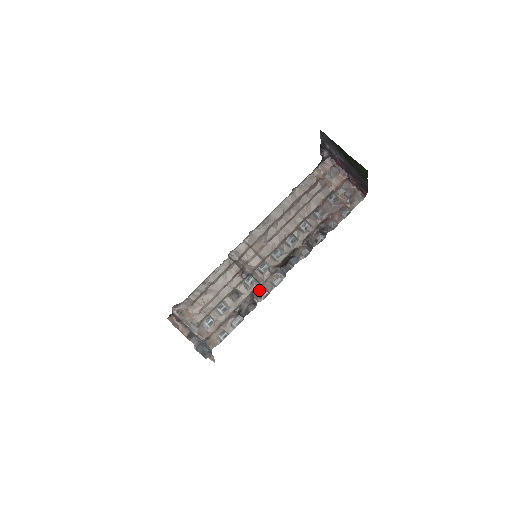
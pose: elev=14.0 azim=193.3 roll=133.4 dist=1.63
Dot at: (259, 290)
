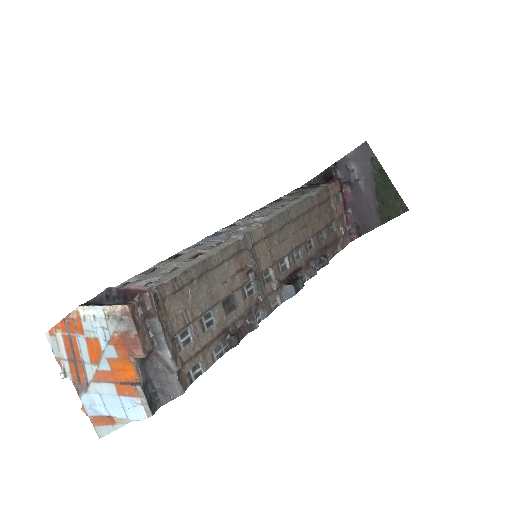
Dot at: (256, 308)
